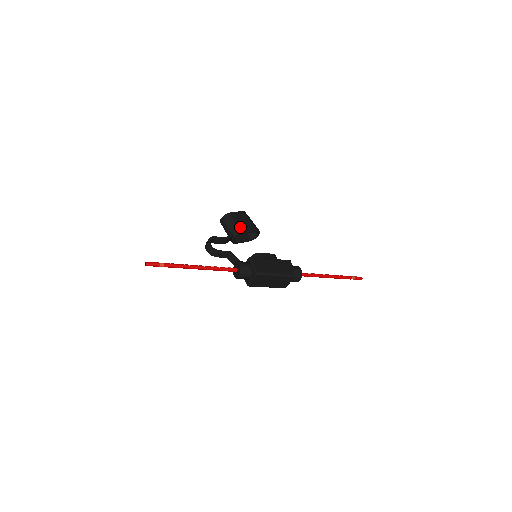
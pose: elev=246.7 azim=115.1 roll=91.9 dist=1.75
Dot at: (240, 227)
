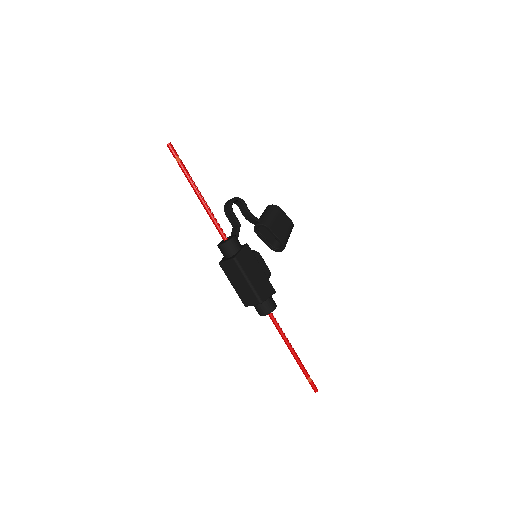
Dot at: (273, 224)
